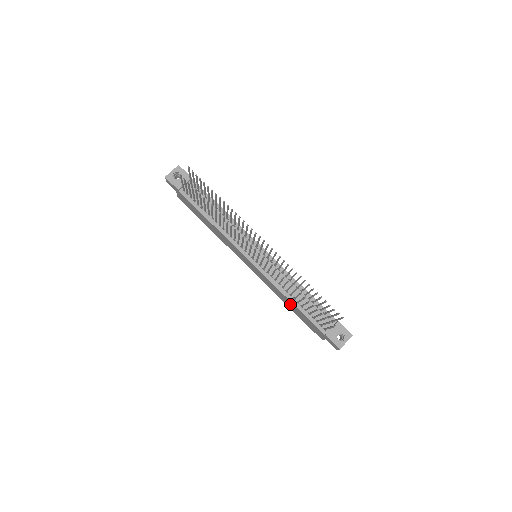
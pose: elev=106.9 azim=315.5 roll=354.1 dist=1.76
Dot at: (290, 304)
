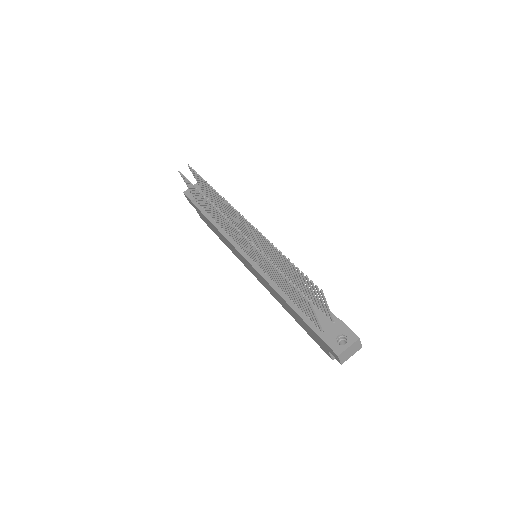
Dot at: (288, 307)
